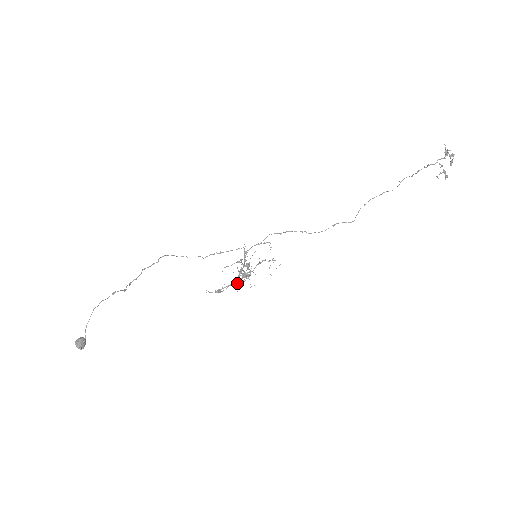
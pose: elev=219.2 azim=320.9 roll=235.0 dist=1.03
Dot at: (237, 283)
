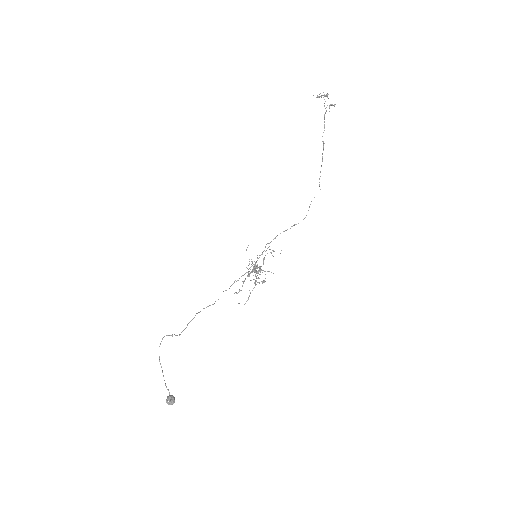
Dot at: occluded
